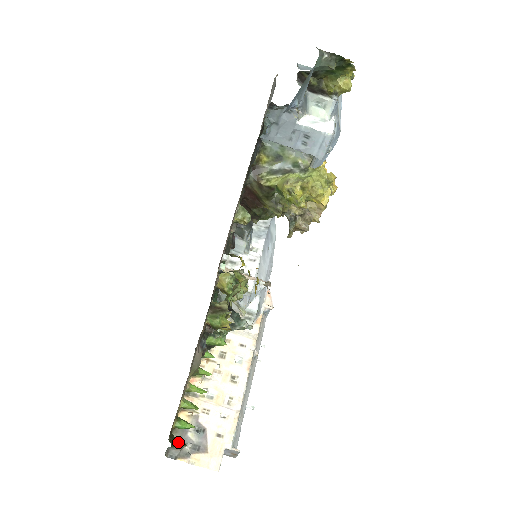
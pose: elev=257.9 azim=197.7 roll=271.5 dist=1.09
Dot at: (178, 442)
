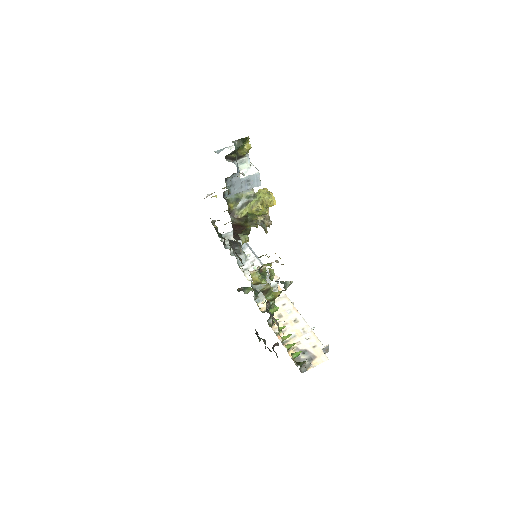
Dot at: (302, 362)
